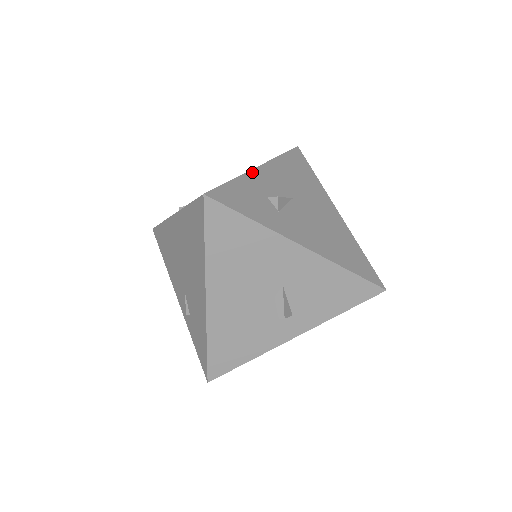
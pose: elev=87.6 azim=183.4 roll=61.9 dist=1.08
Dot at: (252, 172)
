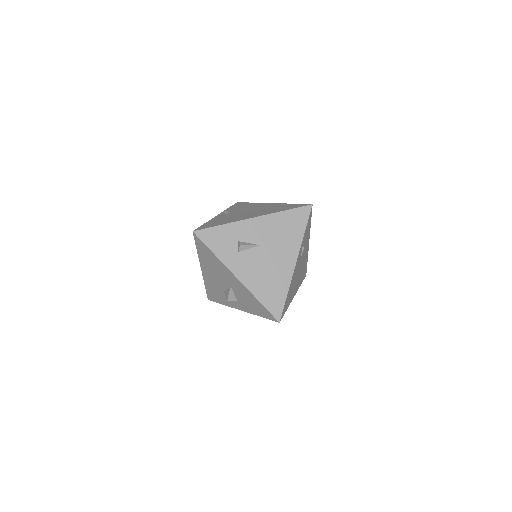
Dot at: (242, 222)
